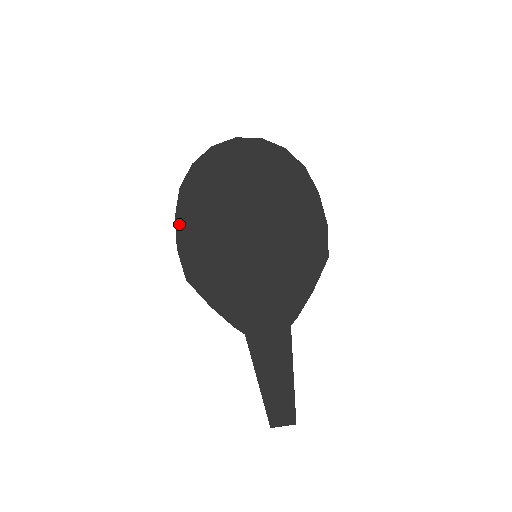
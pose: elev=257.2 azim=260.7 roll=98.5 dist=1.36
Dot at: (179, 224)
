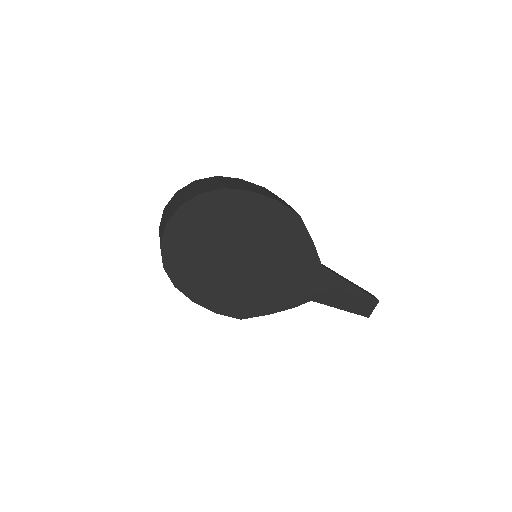
Dot at: (200, 302)
